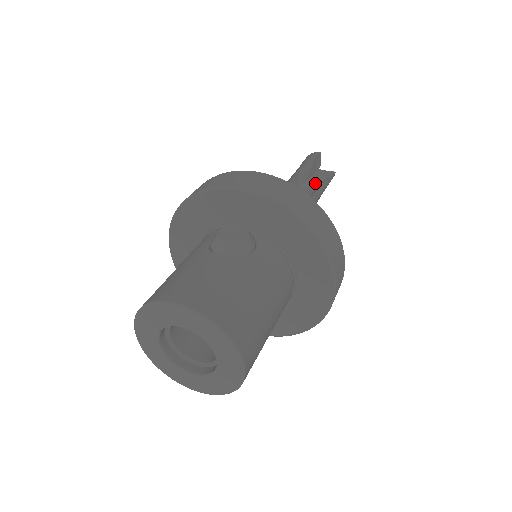
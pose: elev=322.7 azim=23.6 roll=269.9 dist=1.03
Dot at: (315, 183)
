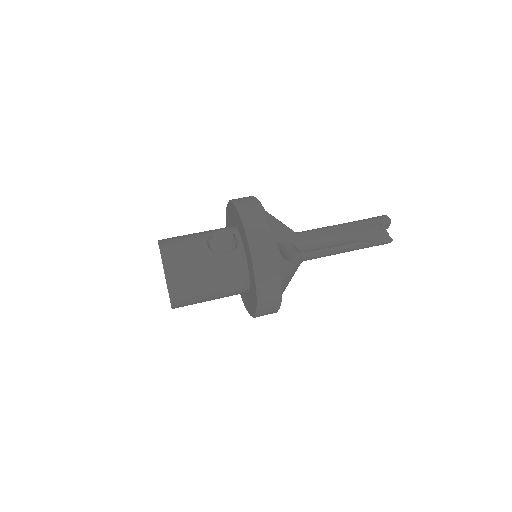
Dot at: (362, 238)
